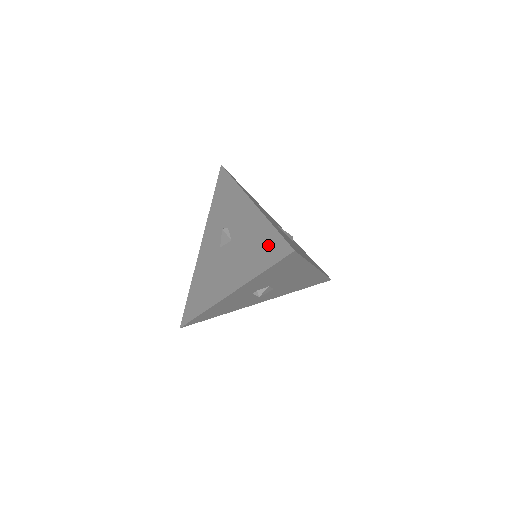
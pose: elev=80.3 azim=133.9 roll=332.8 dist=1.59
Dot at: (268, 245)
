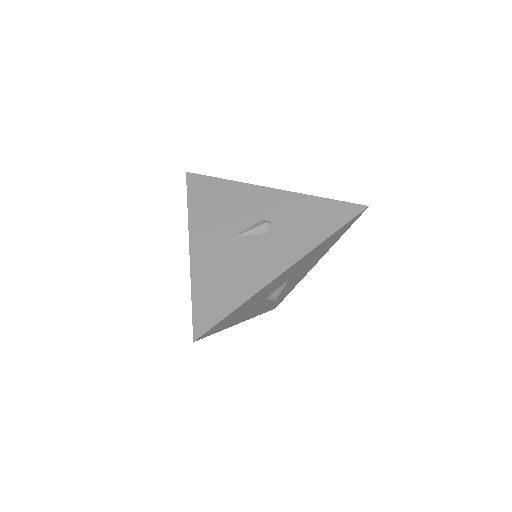
Dot at: occluded
